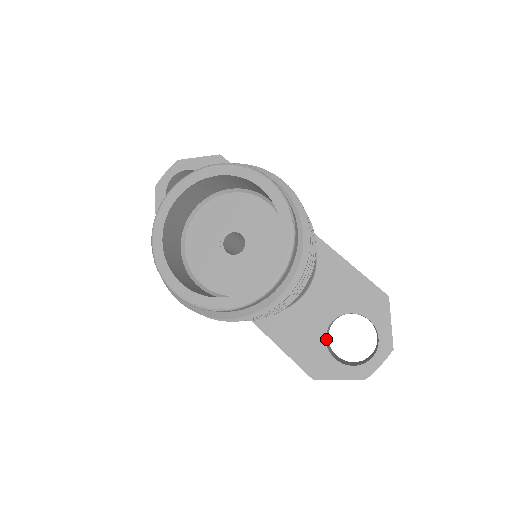
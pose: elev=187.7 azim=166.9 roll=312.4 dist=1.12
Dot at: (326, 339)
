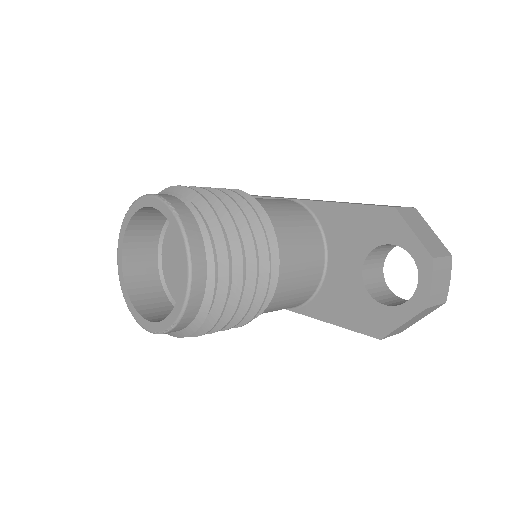
Dot at: (371, 290)
